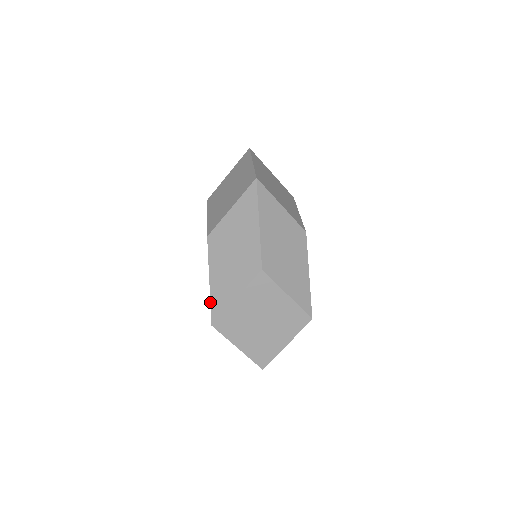
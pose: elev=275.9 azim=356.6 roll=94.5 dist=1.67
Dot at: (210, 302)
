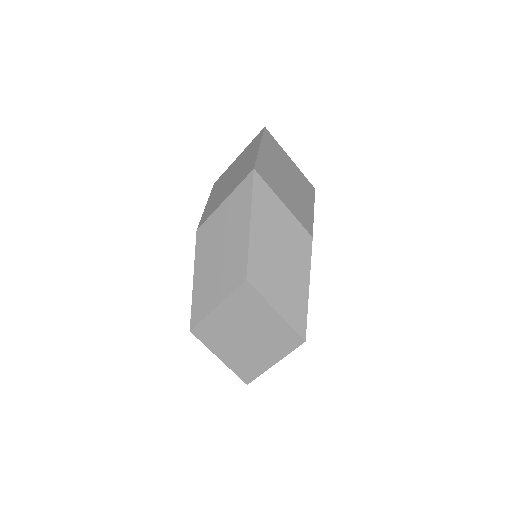
Dot at: (191, 305)
